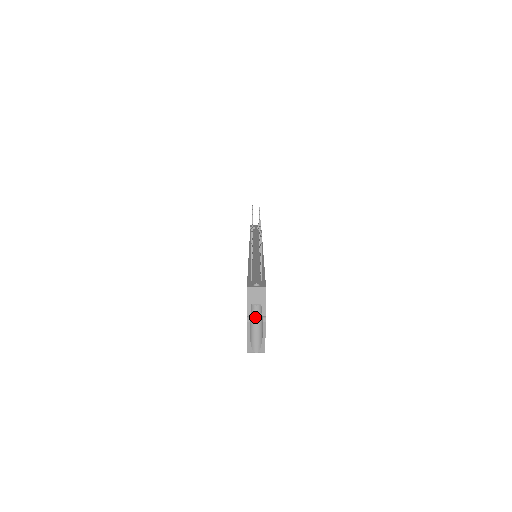
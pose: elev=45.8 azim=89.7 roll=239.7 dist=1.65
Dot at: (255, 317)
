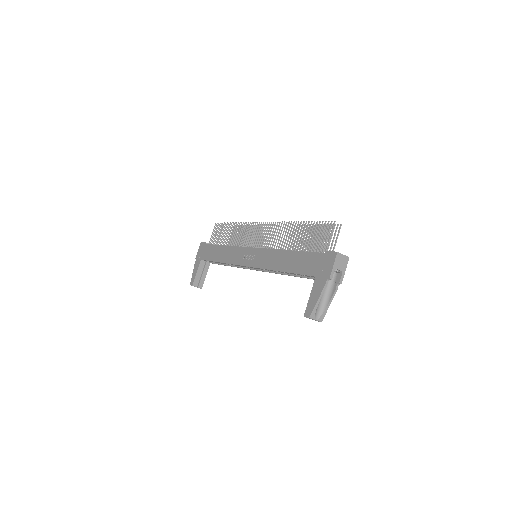
Dot at: occluded
